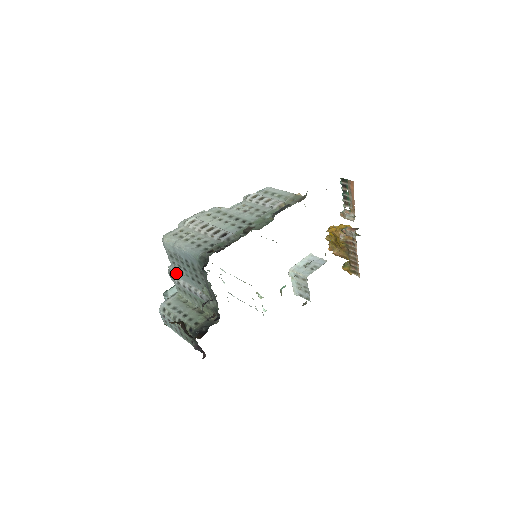
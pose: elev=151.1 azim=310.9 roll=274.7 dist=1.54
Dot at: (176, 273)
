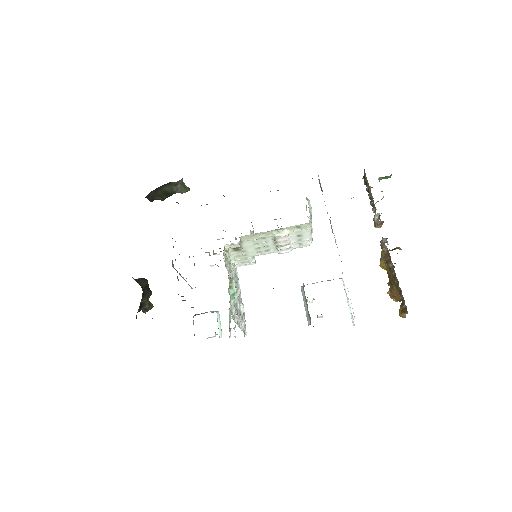
Dot at: occluded
